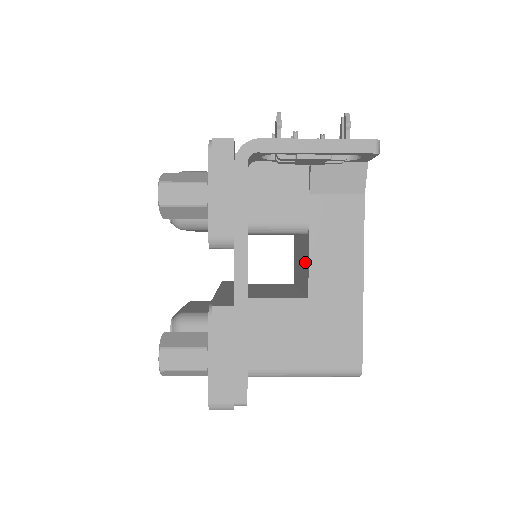
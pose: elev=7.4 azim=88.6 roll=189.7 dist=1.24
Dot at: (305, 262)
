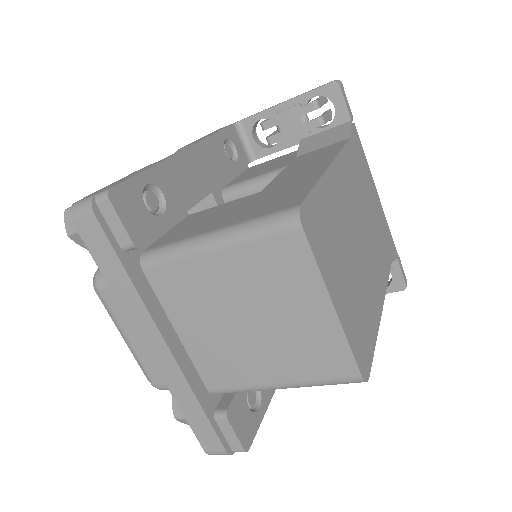
Dot at: occluded
